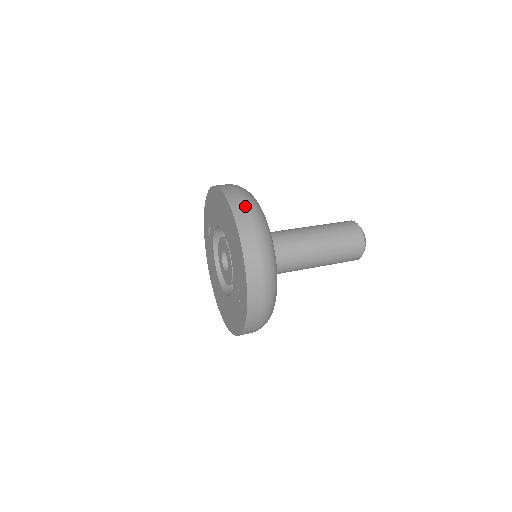
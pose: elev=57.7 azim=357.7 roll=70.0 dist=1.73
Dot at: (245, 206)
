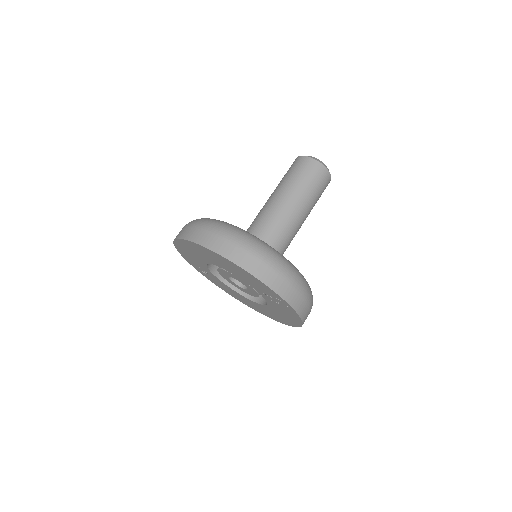
Dot at: (212, 234)
